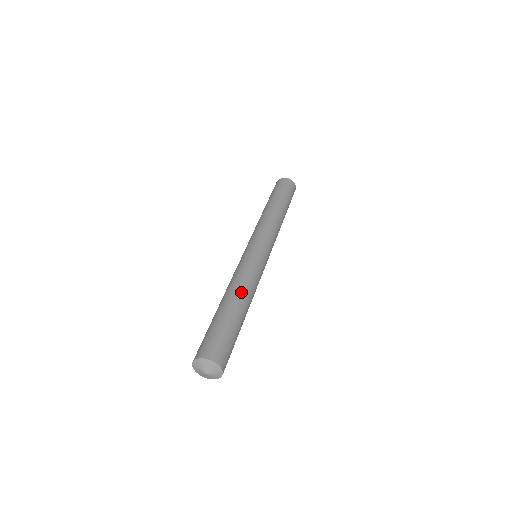
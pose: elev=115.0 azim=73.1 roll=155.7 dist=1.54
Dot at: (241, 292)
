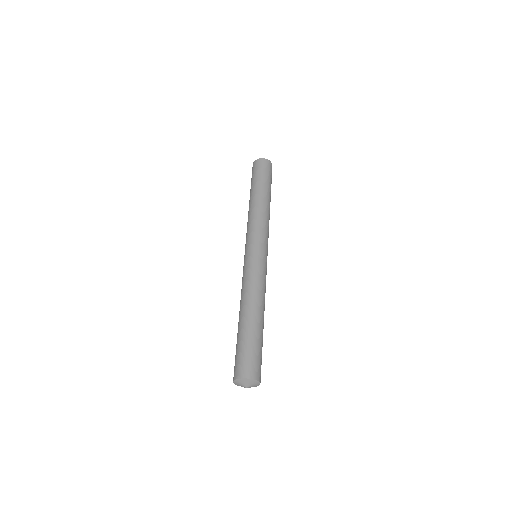
Dot at: (257, 304)
